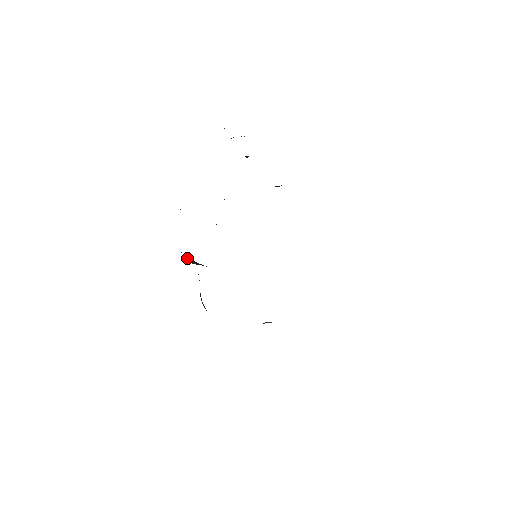
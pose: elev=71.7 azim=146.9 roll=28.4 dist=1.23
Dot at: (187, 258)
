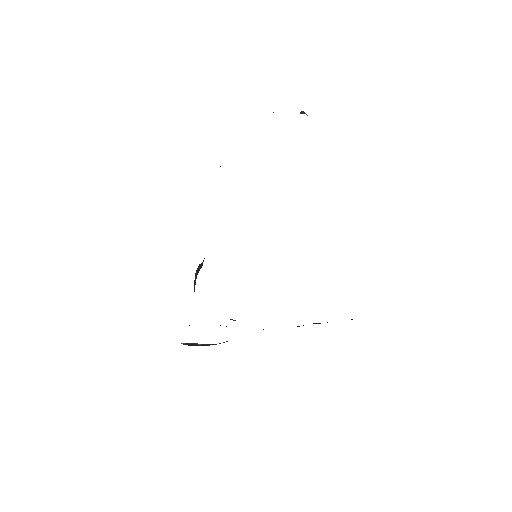
Dot at: occluded
